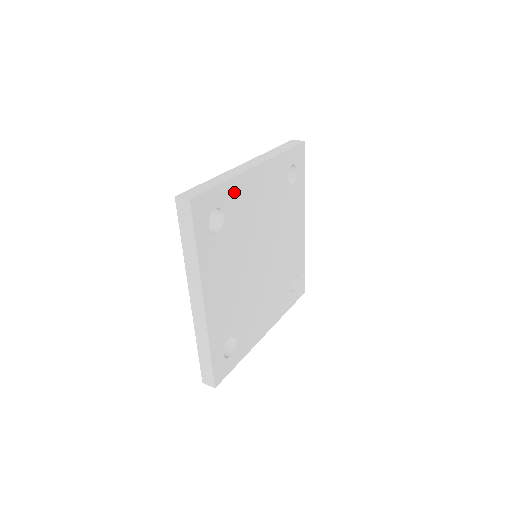
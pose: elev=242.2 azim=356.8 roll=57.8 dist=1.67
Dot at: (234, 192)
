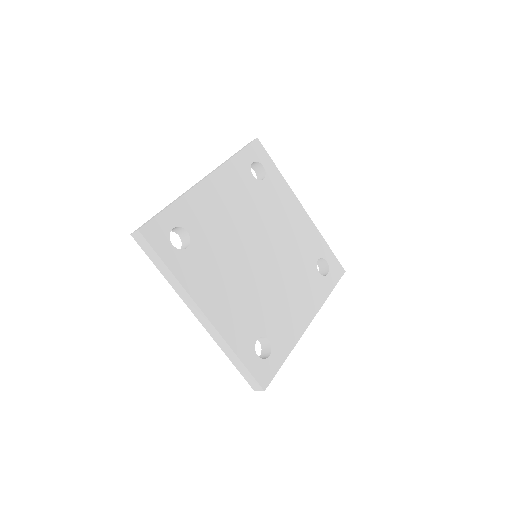
Dot at: (189, 208)
